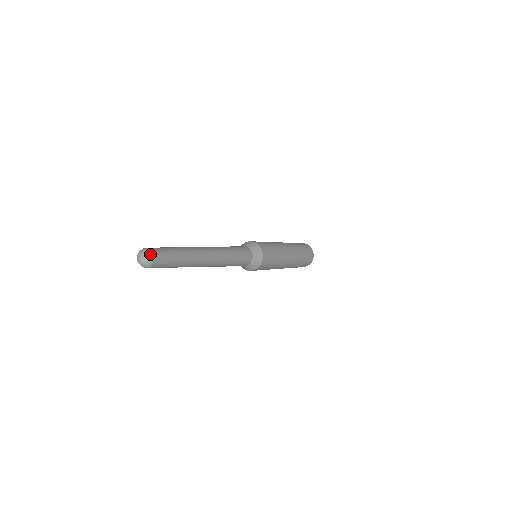
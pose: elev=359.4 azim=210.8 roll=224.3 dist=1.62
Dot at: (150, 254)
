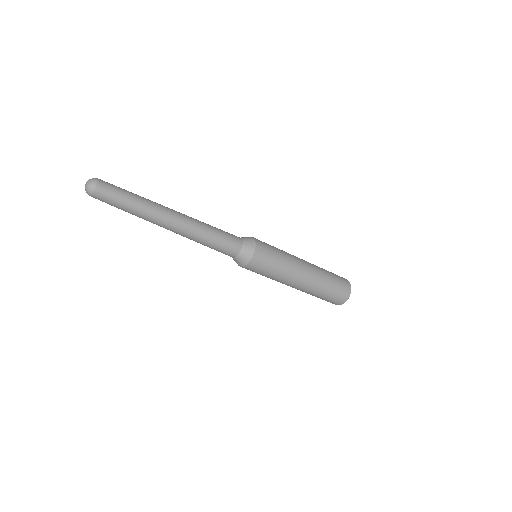
Dot at: (94, 178)
